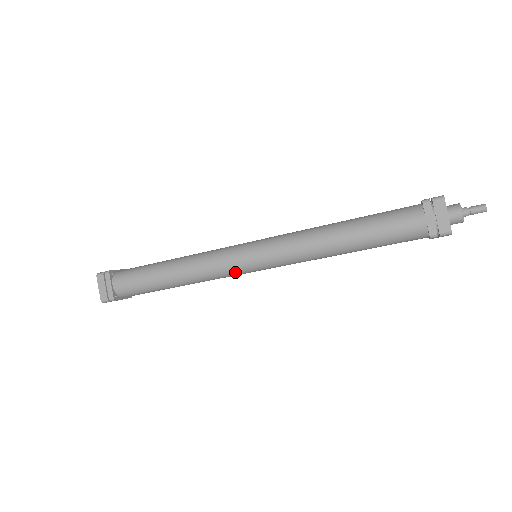
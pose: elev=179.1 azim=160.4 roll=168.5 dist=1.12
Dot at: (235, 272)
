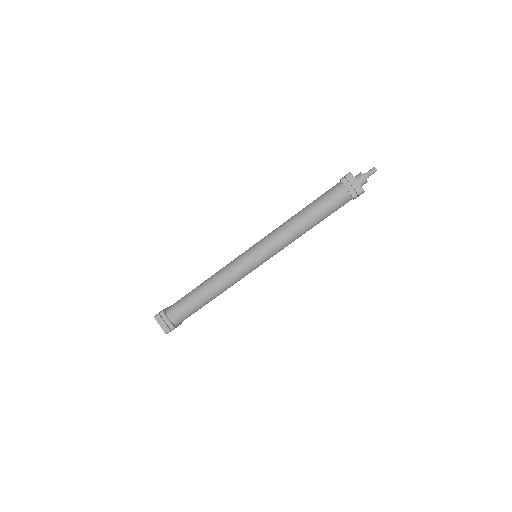
Dot at: (248, 272)
